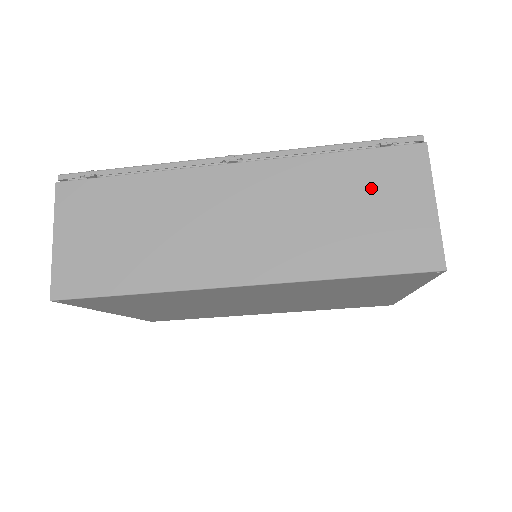
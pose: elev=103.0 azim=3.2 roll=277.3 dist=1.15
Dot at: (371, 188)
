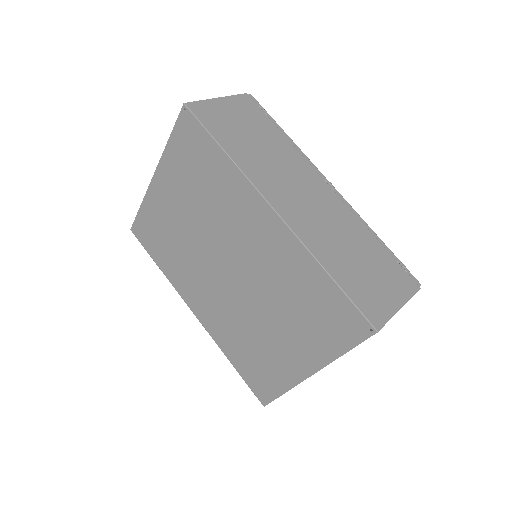
Dot at: (378, 267)
